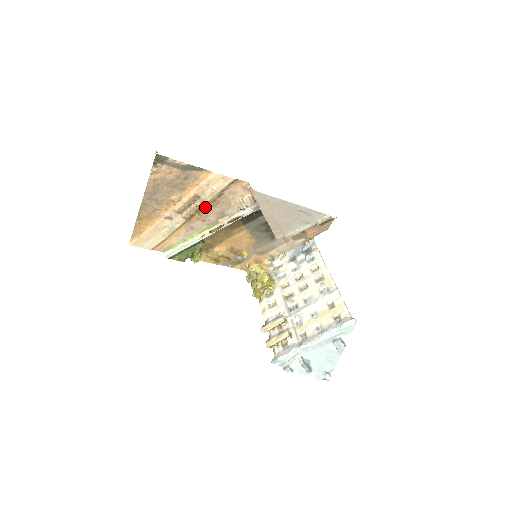
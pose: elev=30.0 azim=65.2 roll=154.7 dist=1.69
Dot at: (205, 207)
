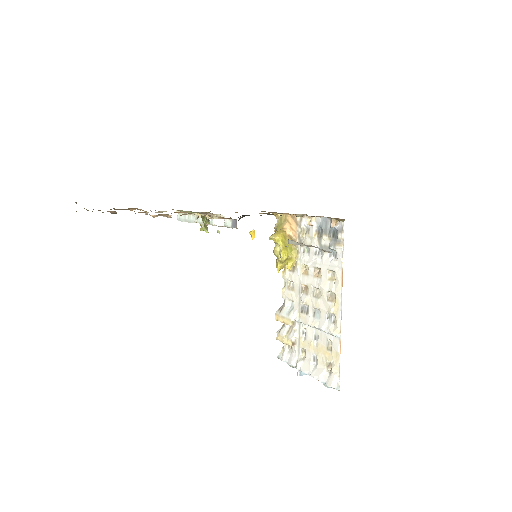
Dot at: occluded
